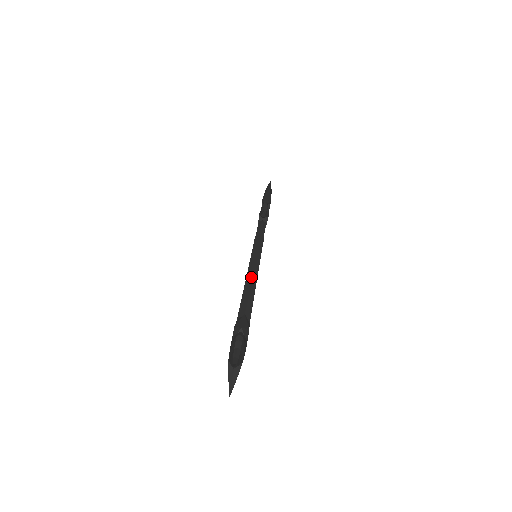
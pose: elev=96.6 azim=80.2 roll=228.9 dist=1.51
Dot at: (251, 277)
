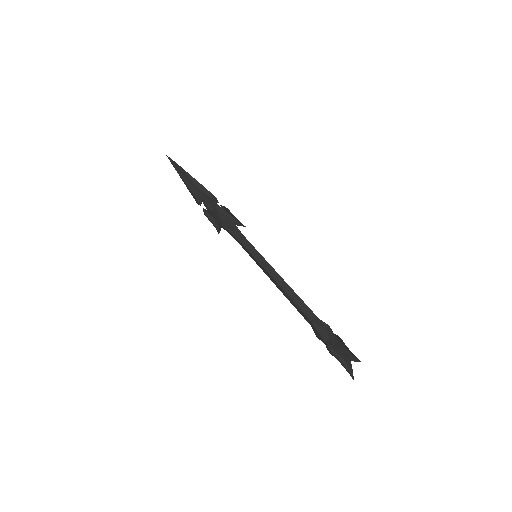
Dot at: (278, 285)
